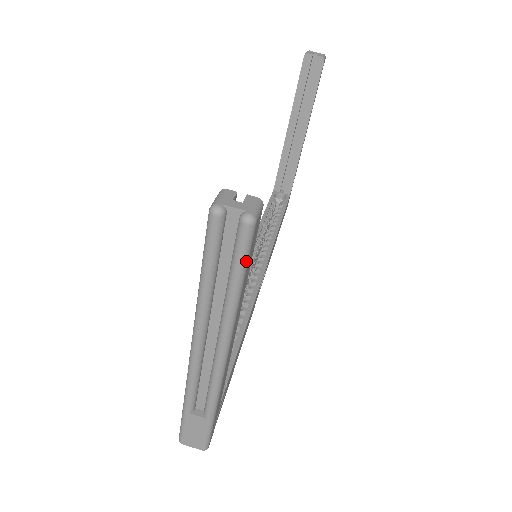
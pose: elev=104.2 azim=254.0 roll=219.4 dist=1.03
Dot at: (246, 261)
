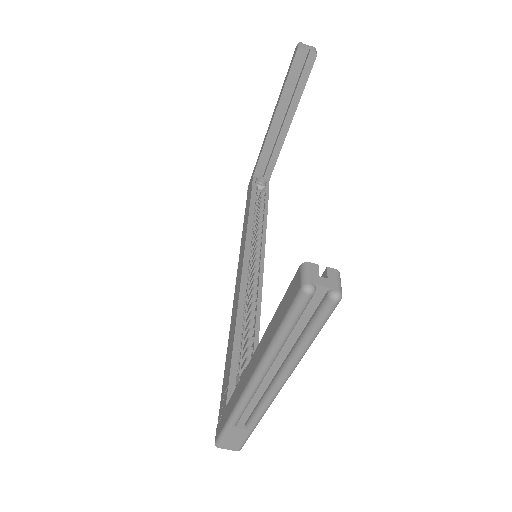
Dot at: (324, 324)
